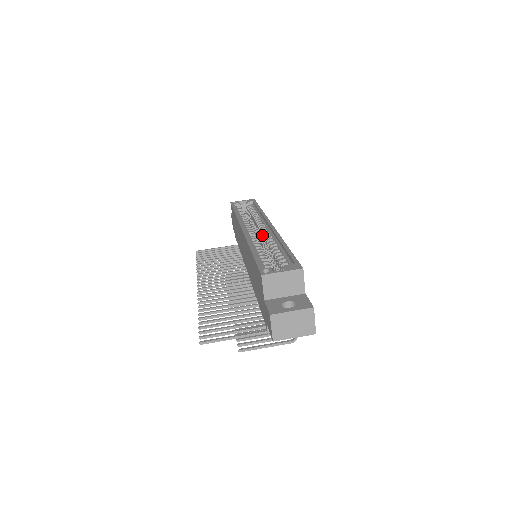
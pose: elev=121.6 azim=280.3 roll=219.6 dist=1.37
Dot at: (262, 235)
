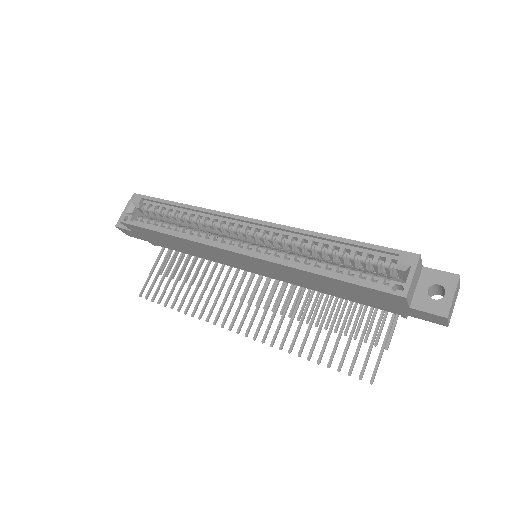
Dot at: (261, 239)
